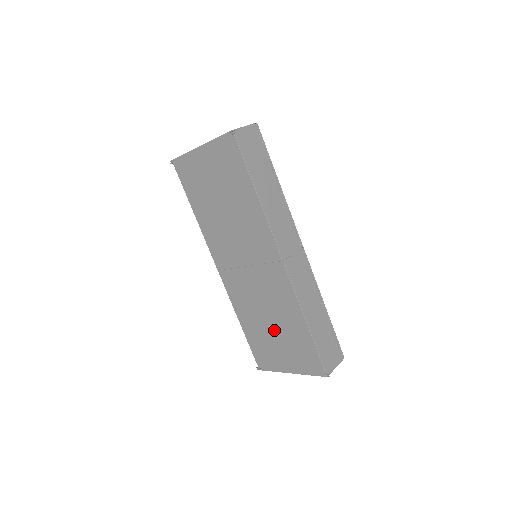
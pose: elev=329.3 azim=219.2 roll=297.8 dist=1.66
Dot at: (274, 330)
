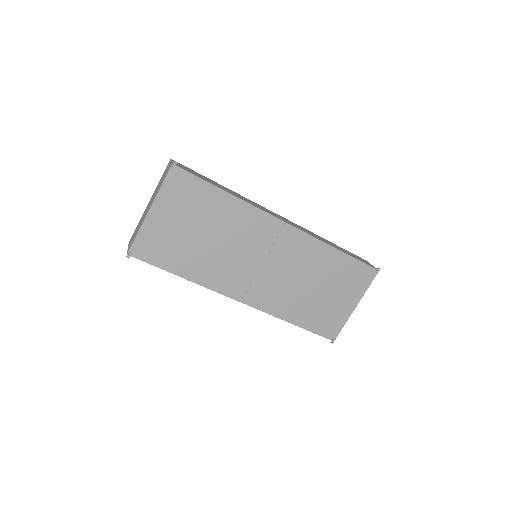
Dot at: (320, 289)
